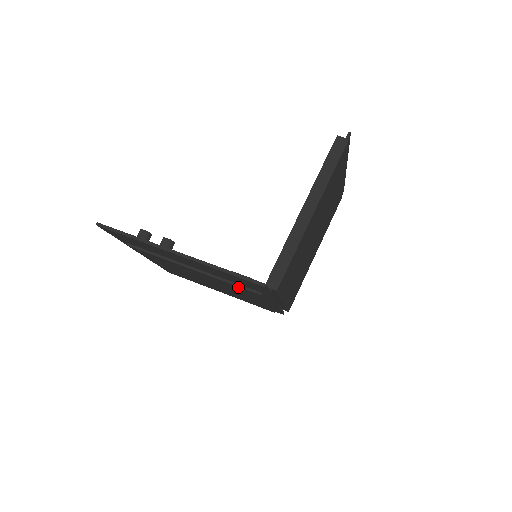
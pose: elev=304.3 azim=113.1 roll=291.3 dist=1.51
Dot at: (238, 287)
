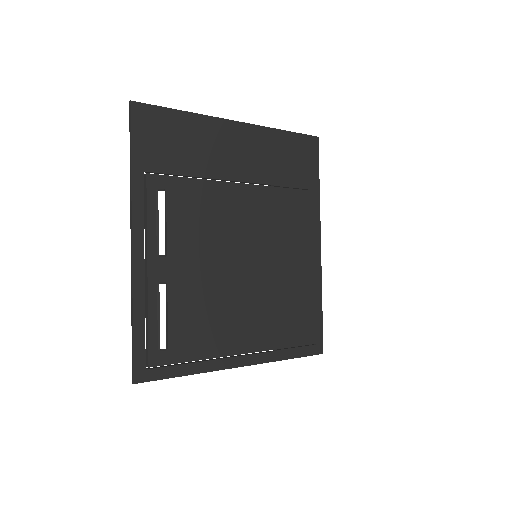
Dot at: (290, 195)
